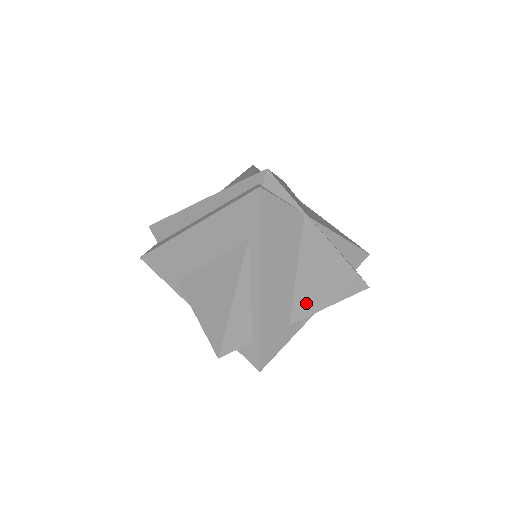
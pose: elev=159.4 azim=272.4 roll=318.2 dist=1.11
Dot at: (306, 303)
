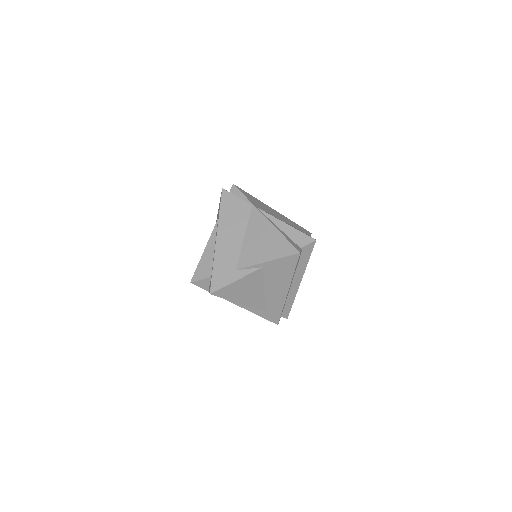
Dot at: (249, 257)
